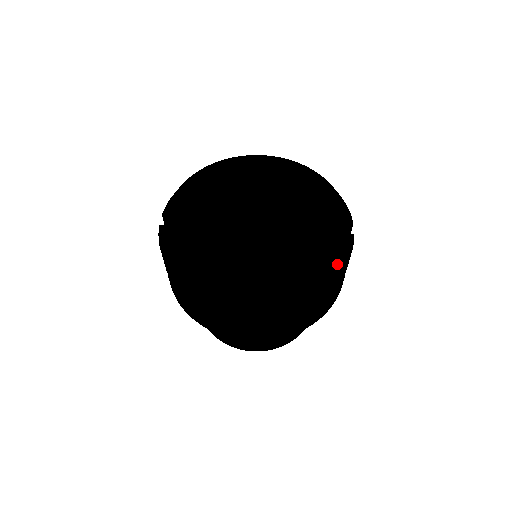
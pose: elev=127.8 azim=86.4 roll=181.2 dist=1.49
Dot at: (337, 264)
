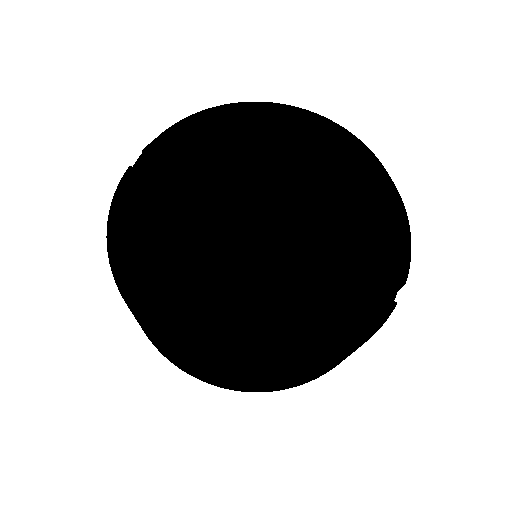
Dot at: (345, 341)
